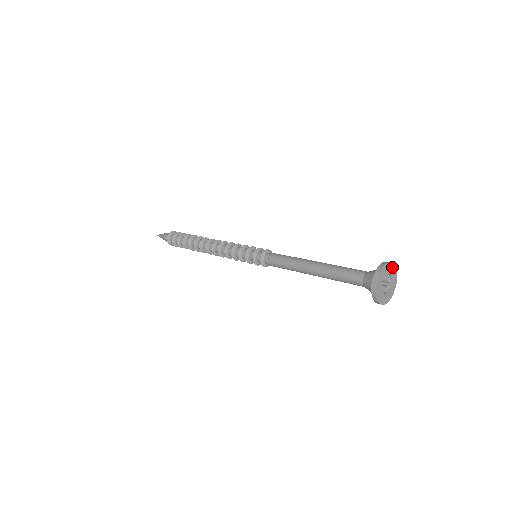
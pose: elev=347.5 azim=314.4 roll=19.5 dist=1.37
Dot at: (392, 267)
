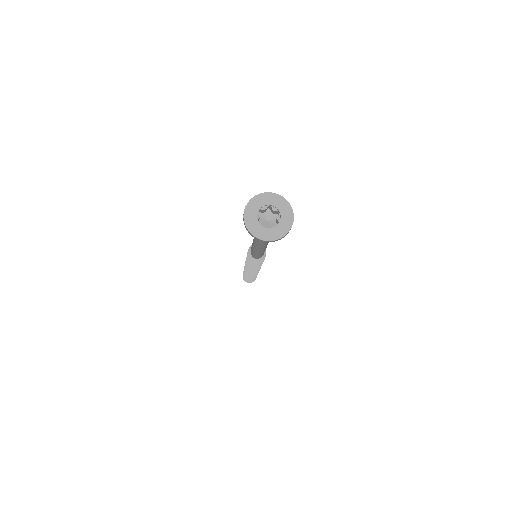
Dot at: (264, 196)
